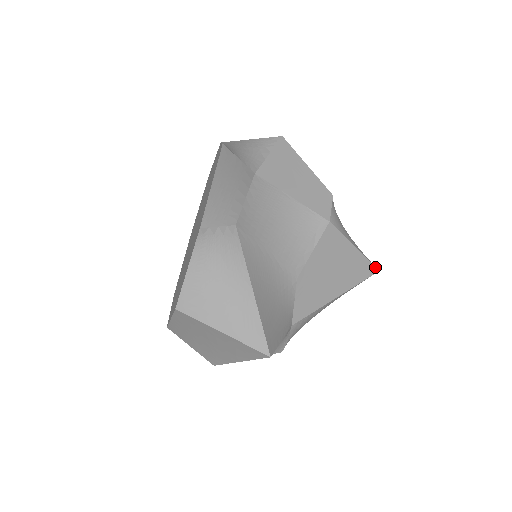
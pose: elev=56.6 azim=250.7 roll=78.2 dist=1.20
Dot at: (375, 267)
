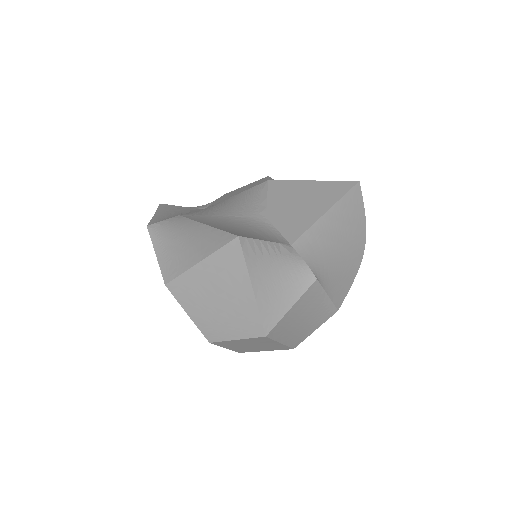
Dot at: (351, 181)
